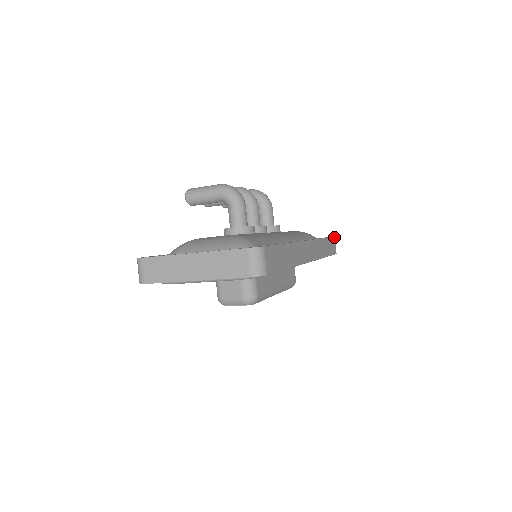
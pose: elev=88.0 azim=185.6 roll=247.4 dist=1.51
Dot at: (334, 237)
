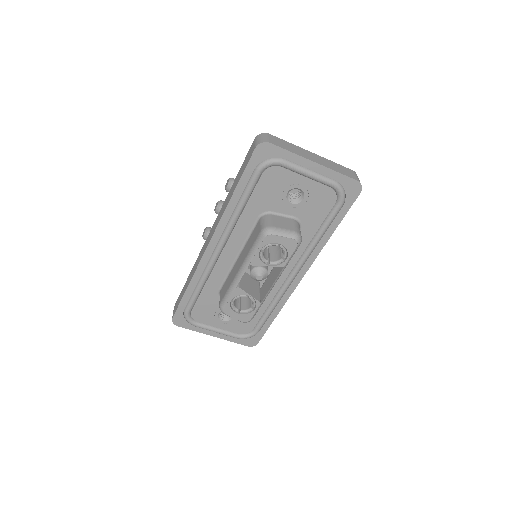
Dot at: occluded
